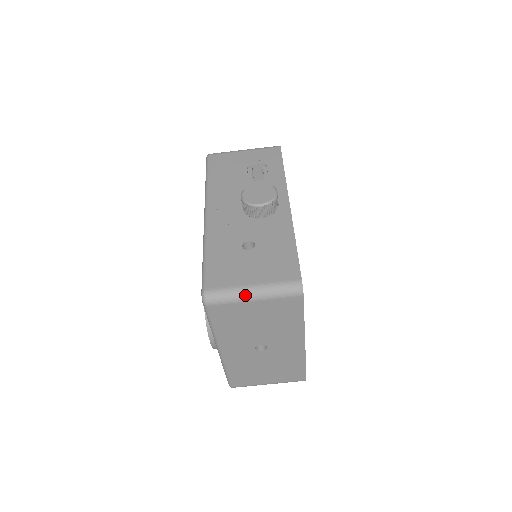
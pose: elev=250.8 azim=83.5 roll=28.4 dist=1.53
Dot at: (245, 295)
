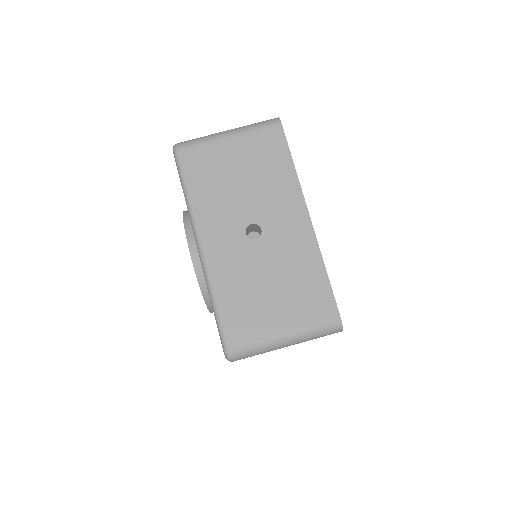
Dot at: (218, 134)
